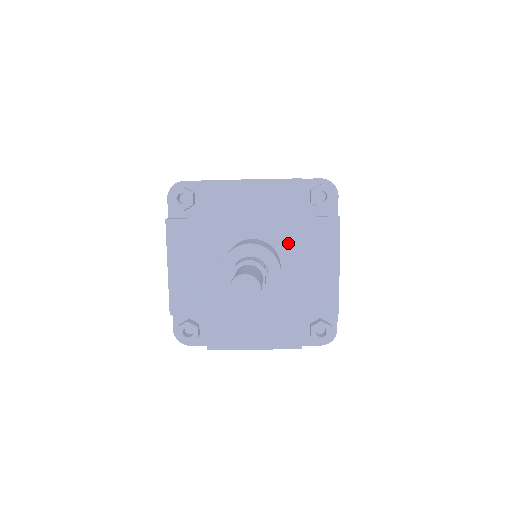
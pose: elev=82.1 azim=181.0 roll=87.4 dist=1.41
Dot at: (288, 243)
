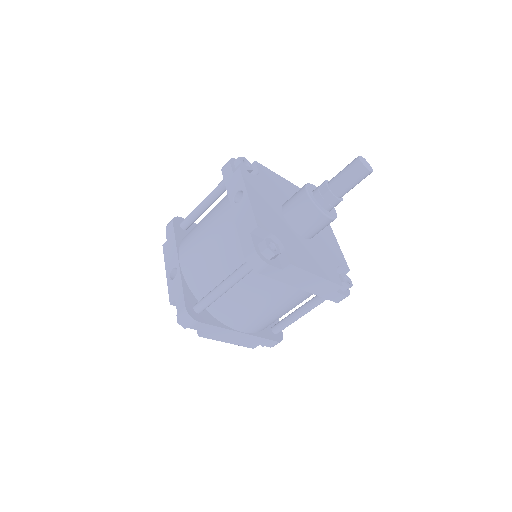
Dot at: occluded
